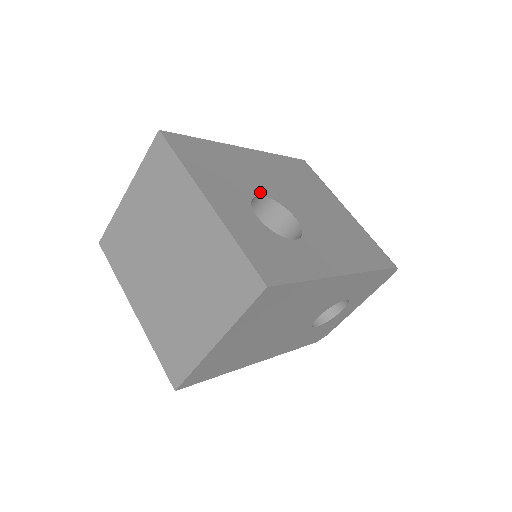
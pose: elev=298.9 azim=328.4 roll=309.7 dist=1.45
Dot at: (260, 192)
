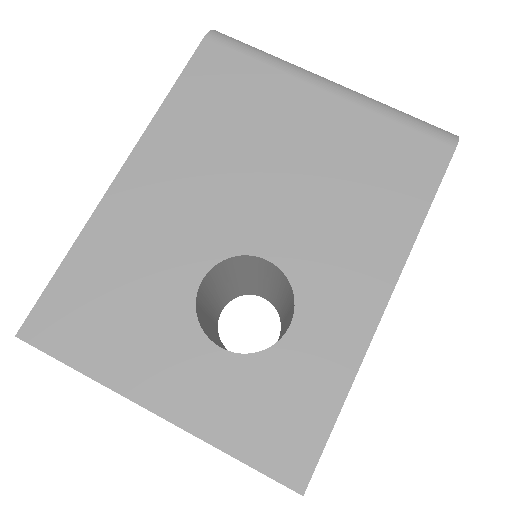
Dot at: (196, 272)
